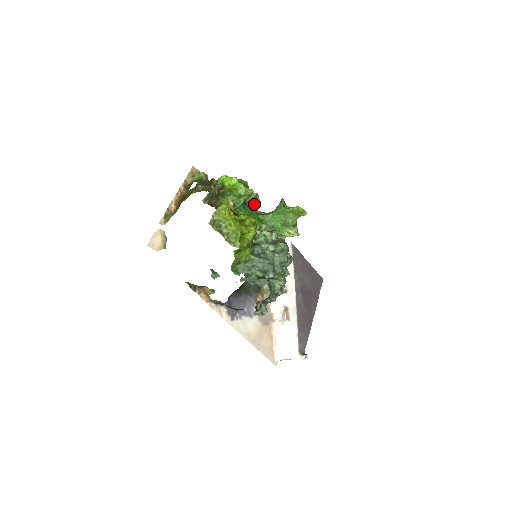
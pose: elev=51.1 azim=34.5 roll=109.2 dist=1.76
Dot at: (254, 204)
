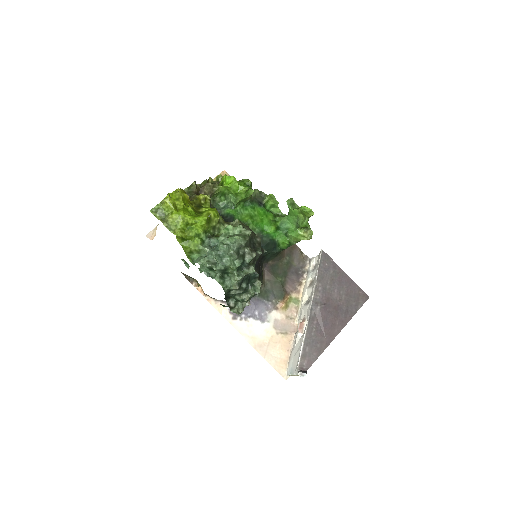
Dot at: (275, 206)
